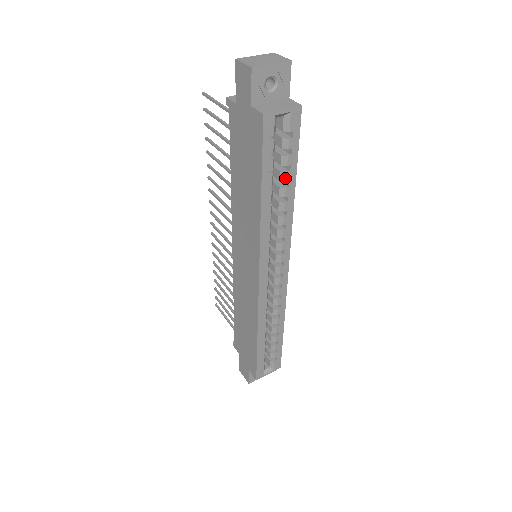
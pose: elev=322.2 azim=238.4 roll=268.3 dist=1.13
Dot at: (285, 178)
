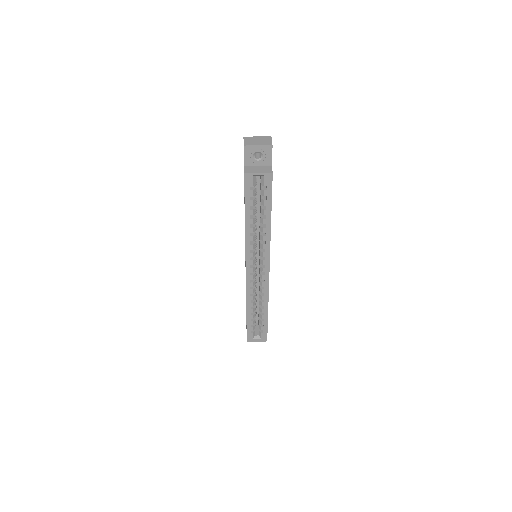
Dot at: (263, 212)
